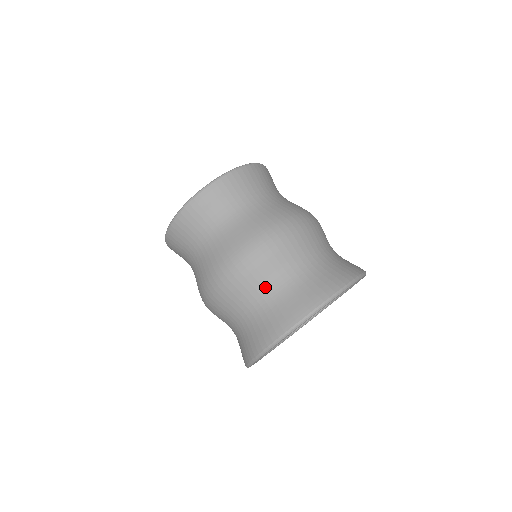
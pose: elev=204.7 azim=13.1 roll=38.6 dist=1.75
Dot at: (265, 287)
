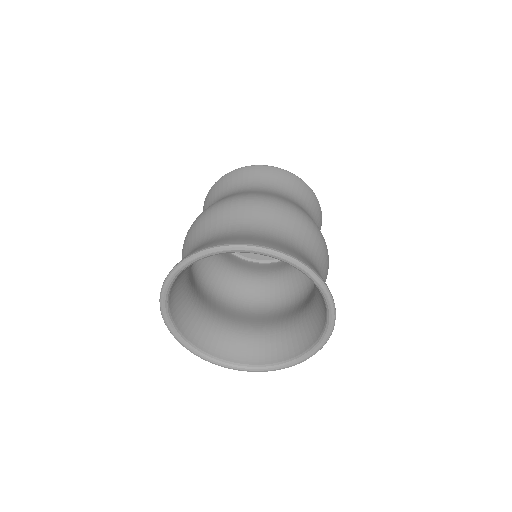
Dot at: (293, 236)
